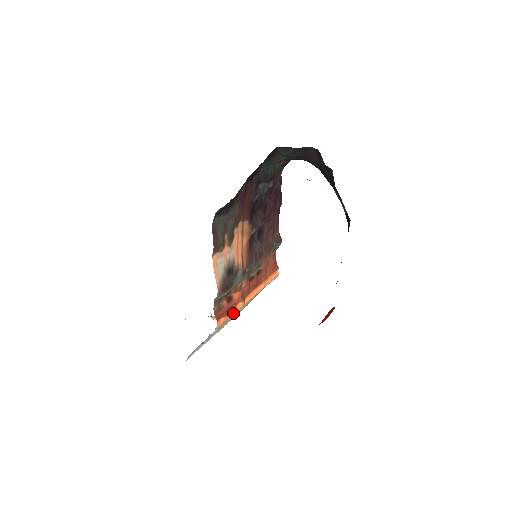
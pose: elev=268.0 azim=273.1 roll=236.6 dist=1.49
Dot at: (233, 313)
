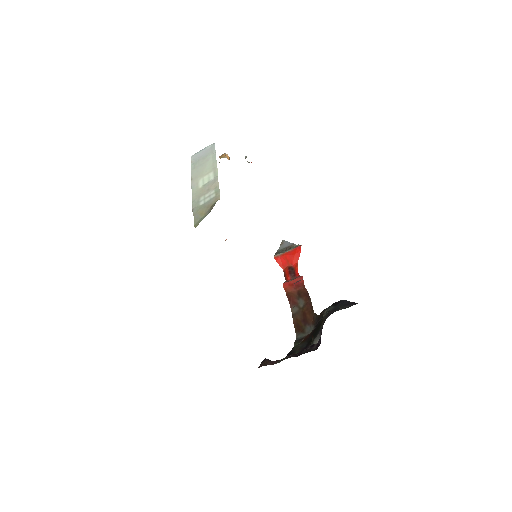
Dot at: occluded
